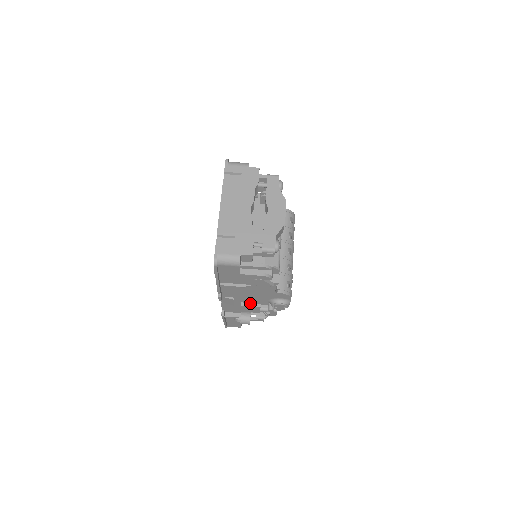
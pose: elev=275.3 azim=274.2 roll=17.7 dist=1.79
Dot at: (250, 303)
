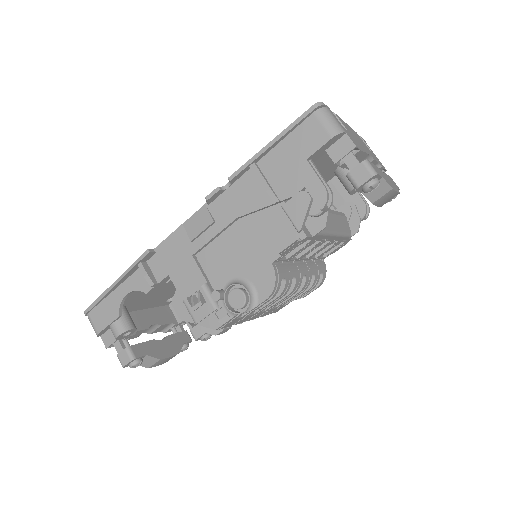
Dot at: (202, 267)
